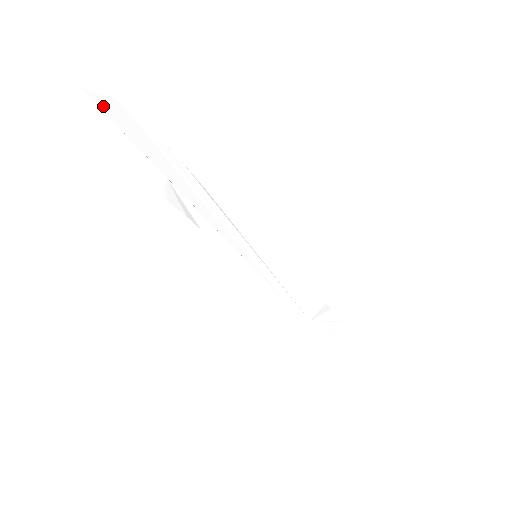
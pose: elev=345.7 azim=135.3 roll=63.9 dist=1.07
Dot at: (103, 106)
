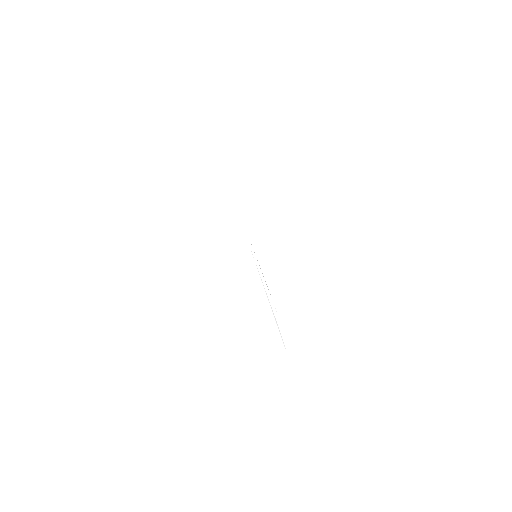
Dot at: occluded
